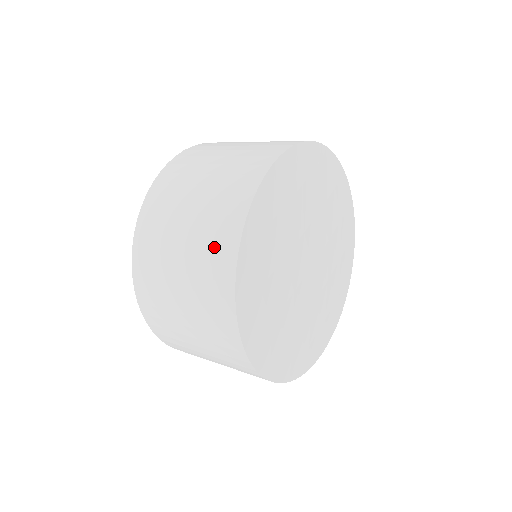
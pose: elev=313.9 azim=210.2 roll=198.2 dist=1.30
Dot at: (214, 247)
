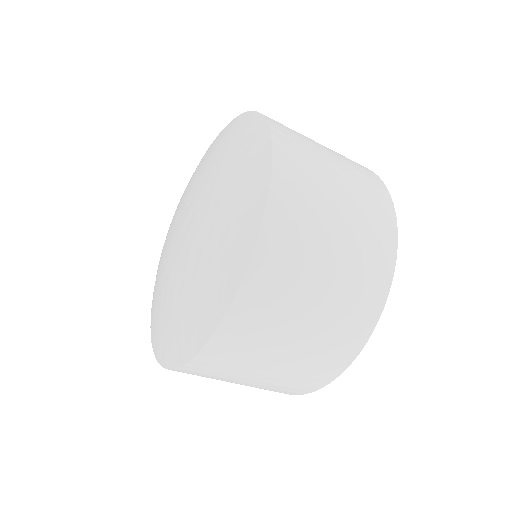
Dot at: (374, 206)
